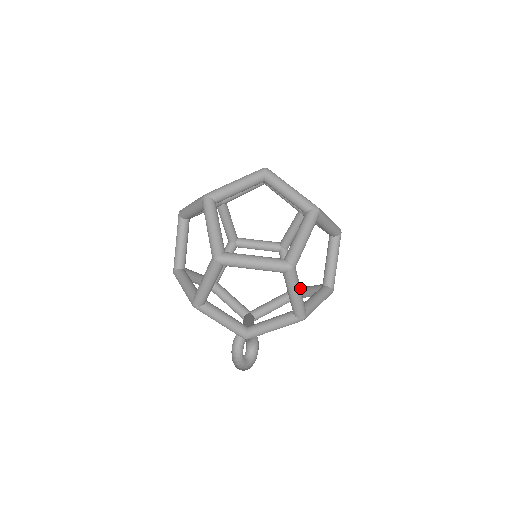
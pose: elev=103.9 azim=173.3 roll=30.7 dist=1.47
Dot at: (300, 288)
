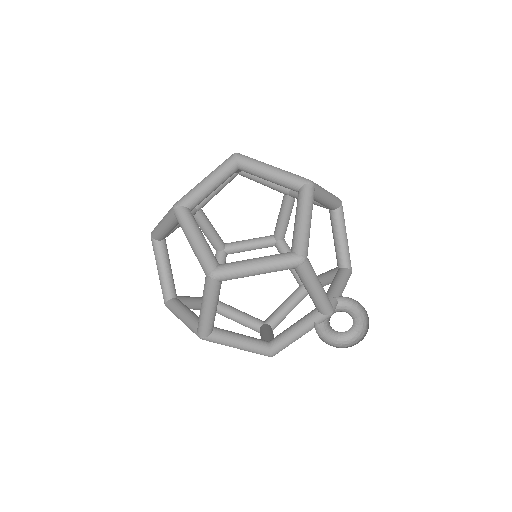
Dot at: occluded
